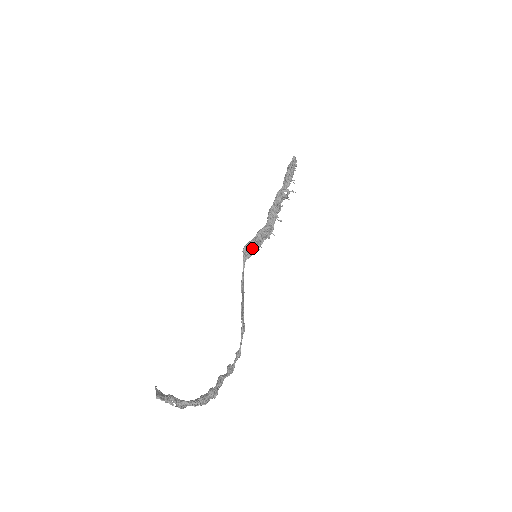
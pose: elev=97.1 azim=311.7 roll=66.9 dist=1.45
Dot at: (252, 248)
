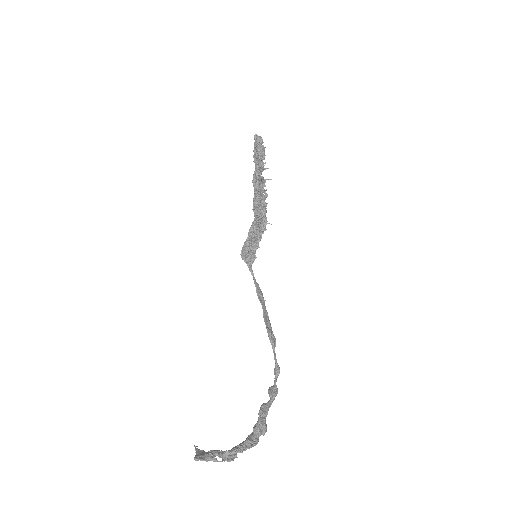
Dot at: (249, 250)
